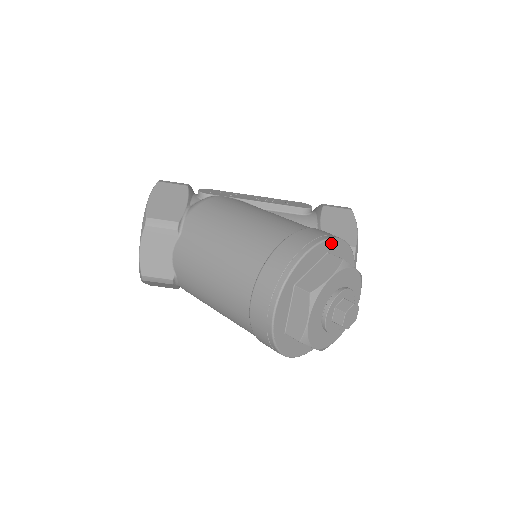
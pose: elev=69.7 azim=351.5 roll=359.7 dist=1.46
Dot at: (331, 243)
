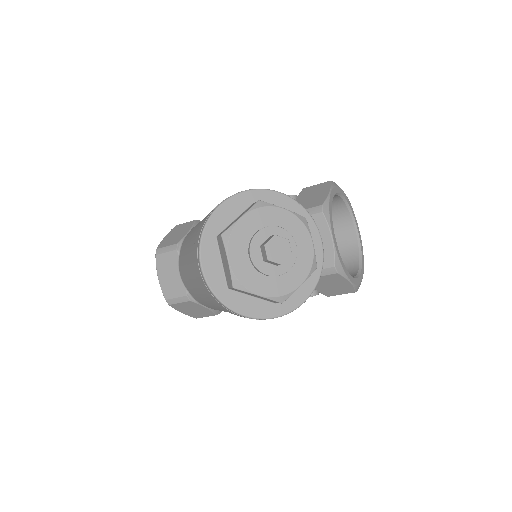
Dot at: (254, 194)
